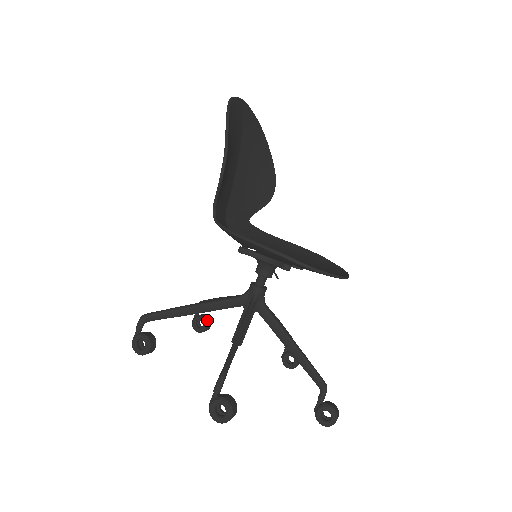
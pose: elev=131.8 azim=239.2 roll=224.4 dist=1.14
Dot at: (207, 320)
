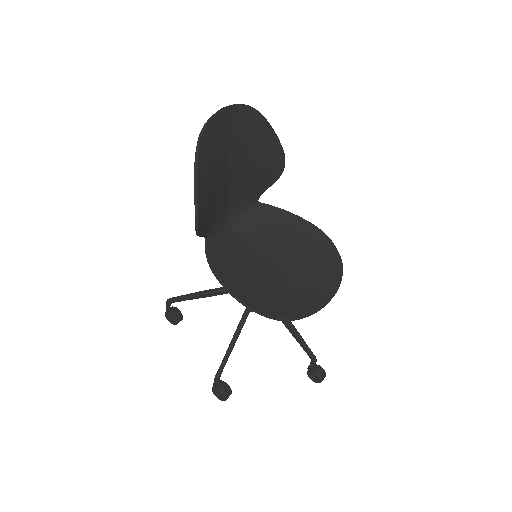
Dot at: occluded
